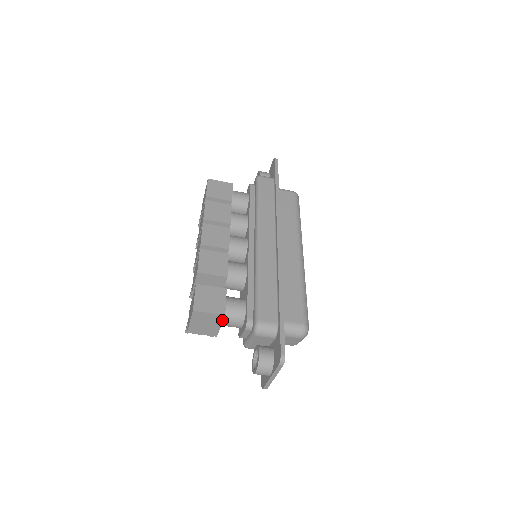
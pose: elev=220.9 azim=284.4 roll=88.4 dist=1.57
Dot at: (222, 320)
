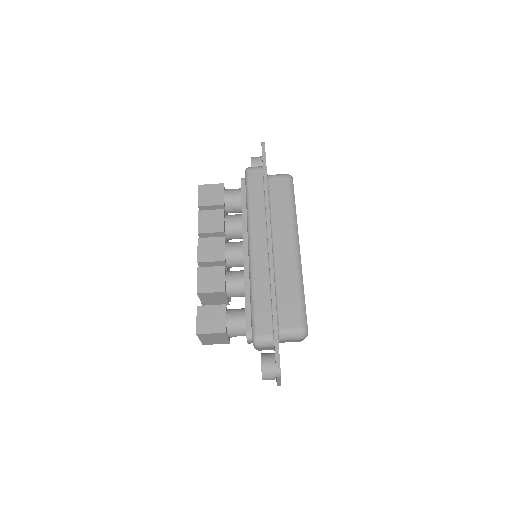
Dot at: (226, 335)
